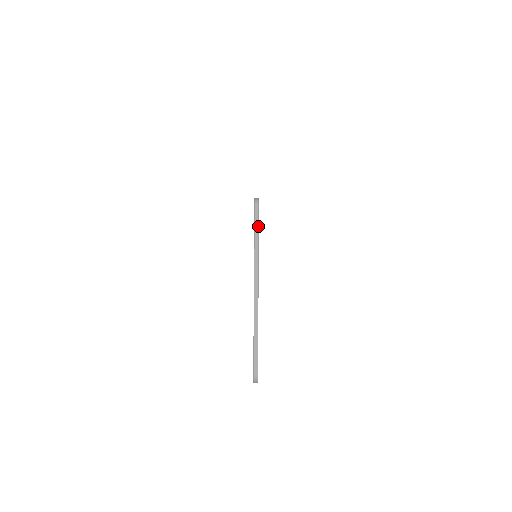
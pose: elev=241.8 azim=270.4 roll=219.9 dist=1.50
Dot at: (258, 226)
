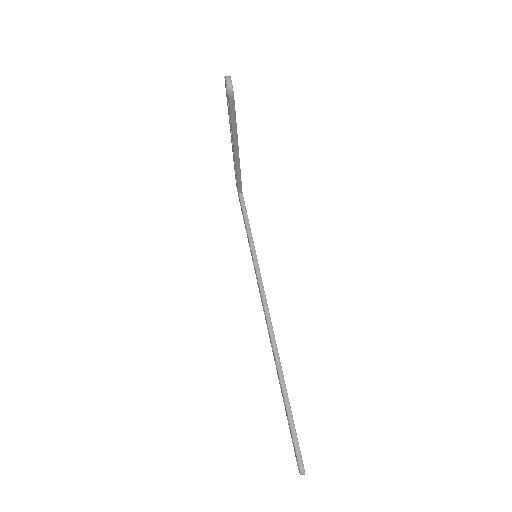
Dot at: occluded
